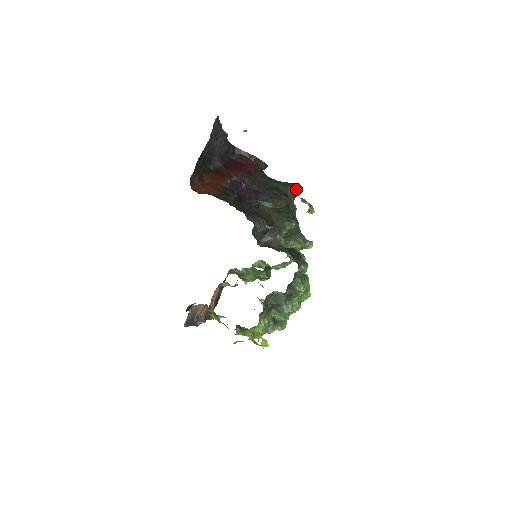
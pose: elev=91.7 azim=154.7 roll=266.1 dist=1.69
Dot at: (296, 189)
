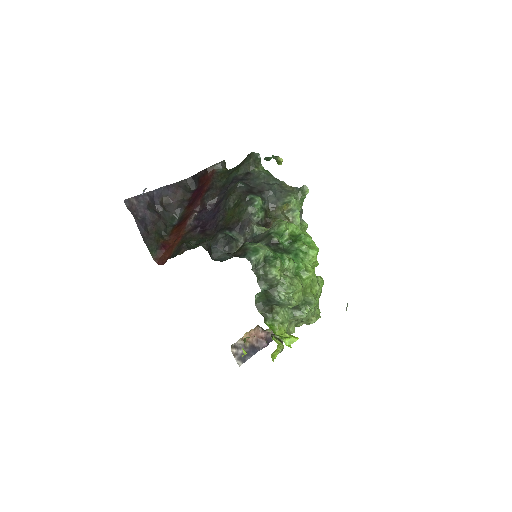
Dot at: (251, 159)
